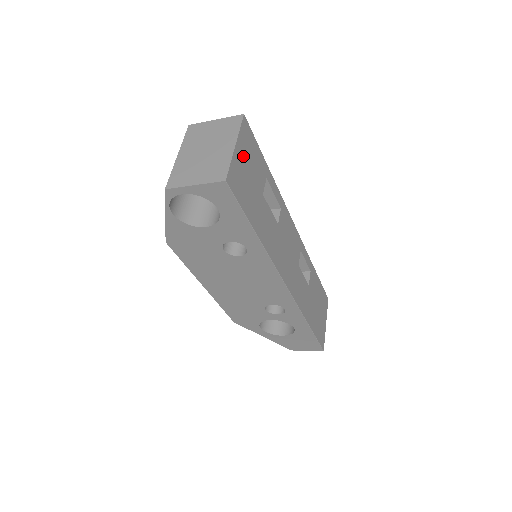
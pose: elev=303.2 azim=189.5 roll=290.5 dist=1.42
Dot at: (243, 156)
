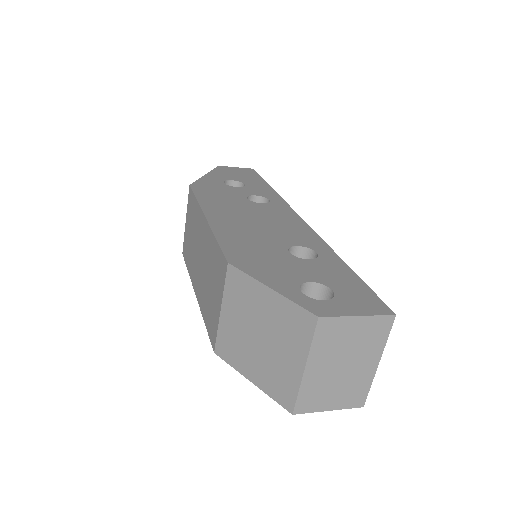
Dot at: occluded
